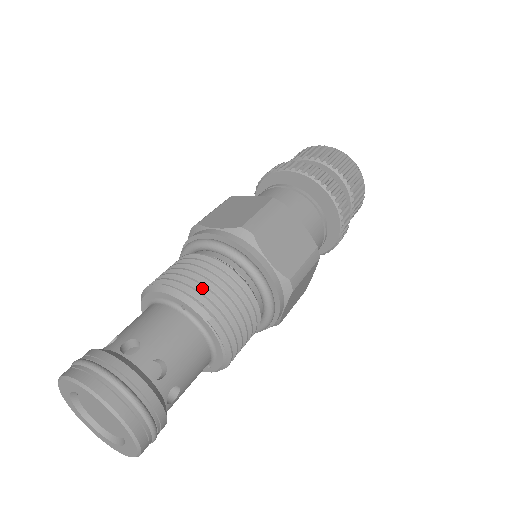
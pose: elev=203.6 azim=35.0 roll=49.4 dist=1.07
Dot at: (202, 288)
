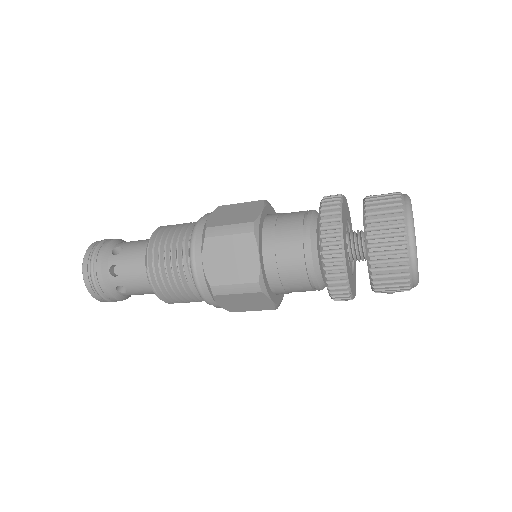
Dot at: (159, 248)
